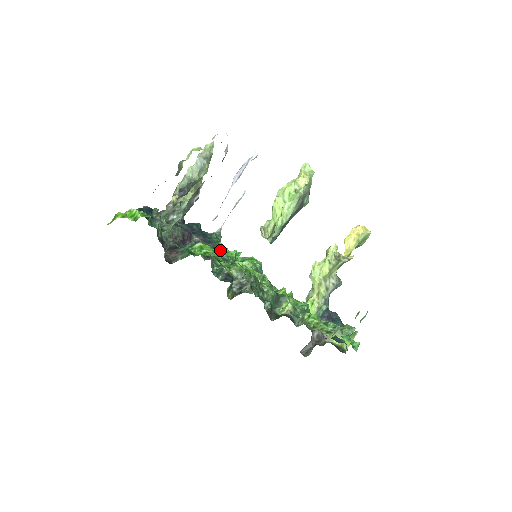
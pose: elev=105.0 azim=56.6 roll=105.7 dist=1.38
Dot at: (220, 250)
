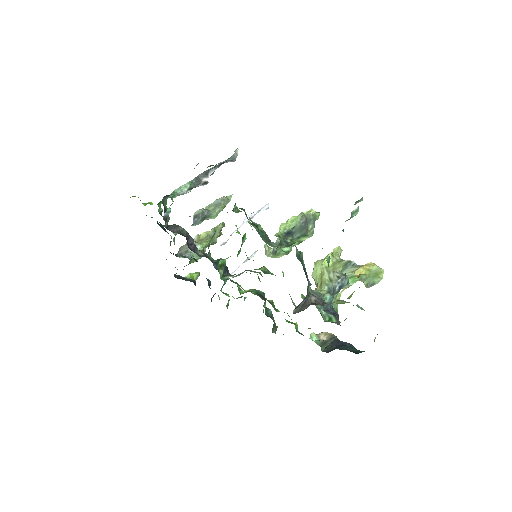
Dot at: occluded
